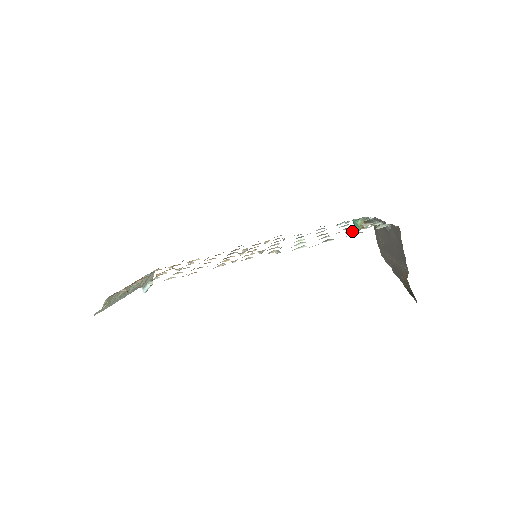
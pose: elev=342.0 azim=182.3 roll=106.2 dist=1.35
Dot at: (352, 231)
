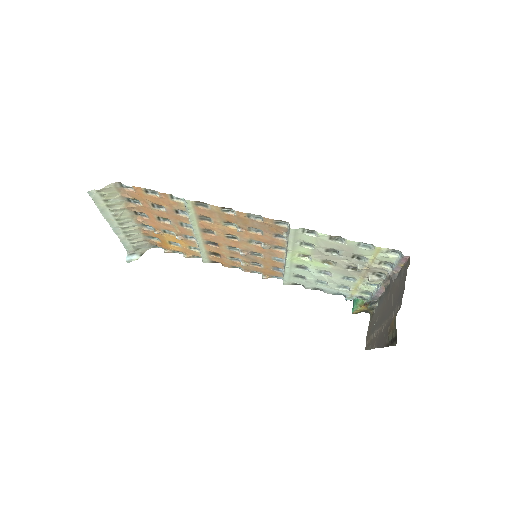
Dot at: (359, 266)
